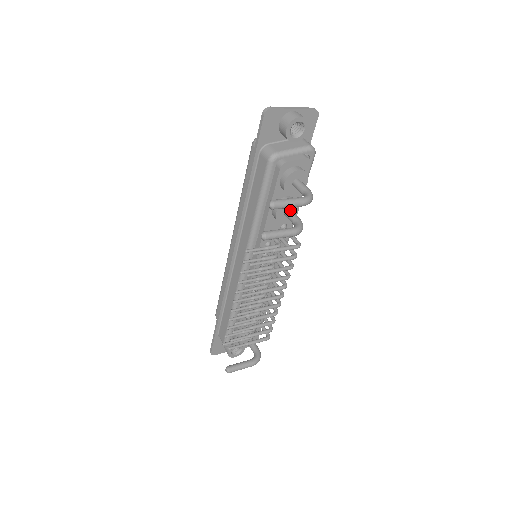
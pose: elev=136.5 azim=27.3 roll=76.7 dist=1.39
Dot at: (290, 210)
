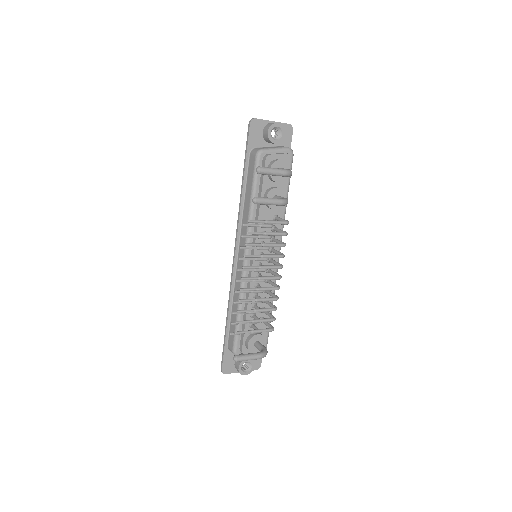
Dot at: (278, 195)
